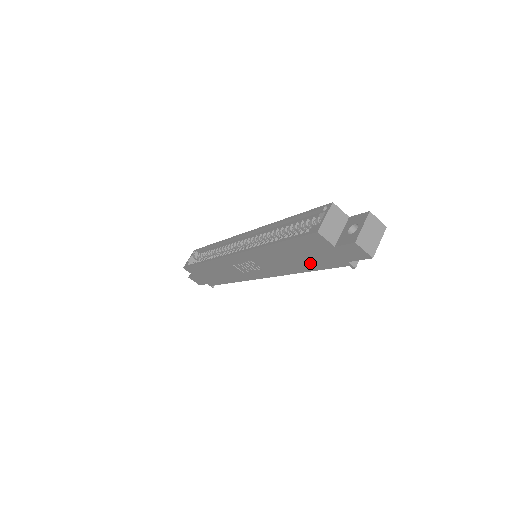
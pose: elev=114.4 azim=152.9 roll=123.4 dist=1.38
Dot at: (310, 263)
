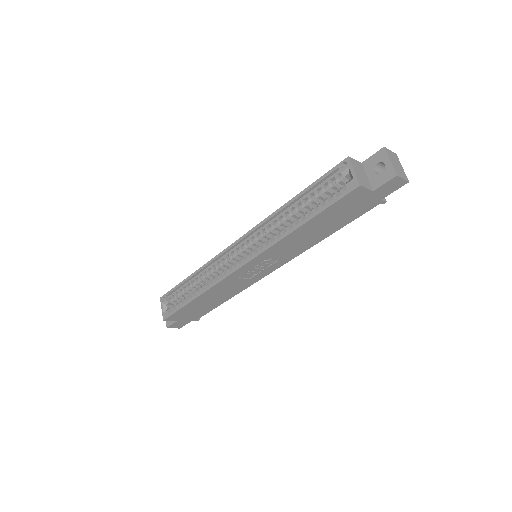
Dot at: (338, 223)
